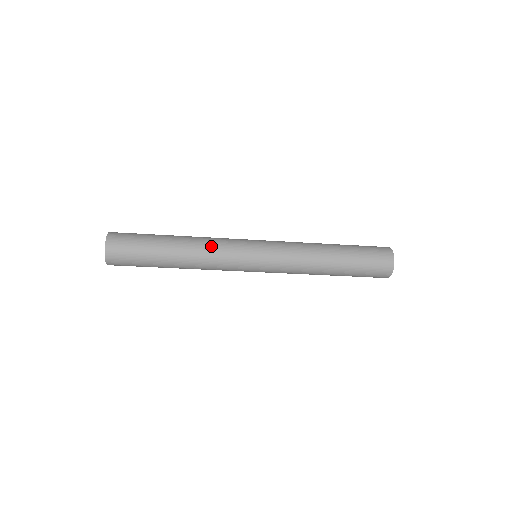
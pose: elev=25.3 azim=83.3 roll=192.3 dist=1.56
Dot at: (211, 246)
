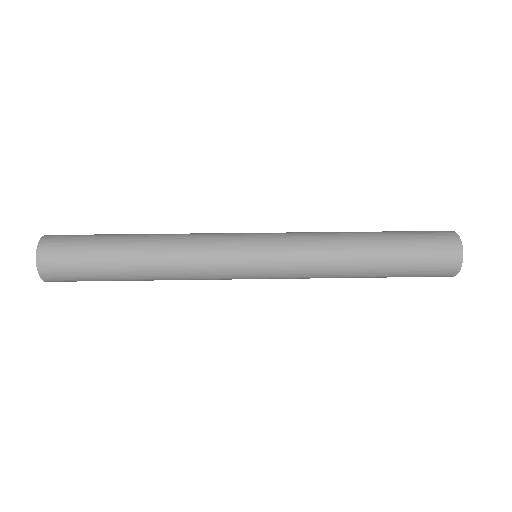
Dot at: (188, 245)
